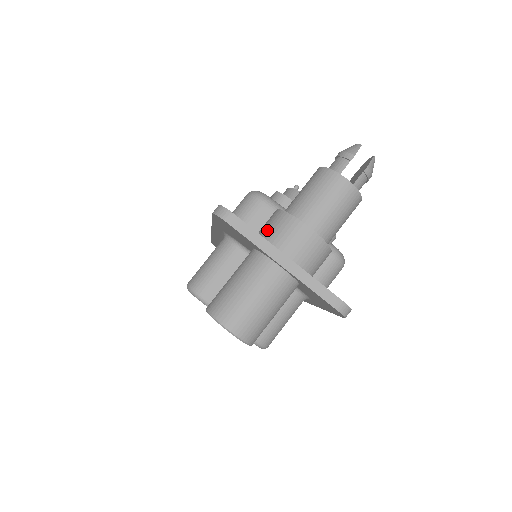
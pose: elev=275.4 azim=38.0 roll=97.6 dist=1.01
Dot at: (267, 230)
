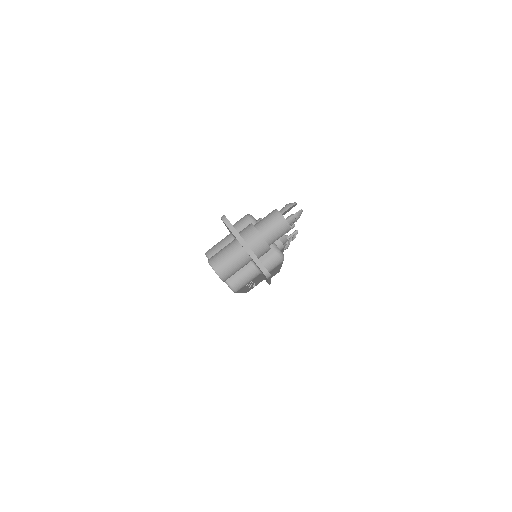
Dot at: (243, 231)
